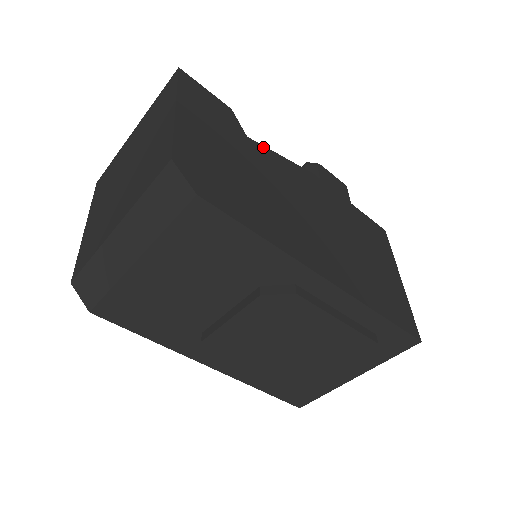
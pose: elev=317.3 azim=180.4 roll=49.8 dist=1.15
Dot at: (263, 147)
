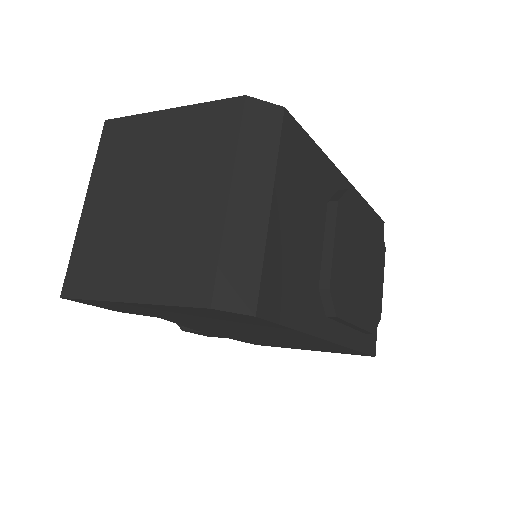
Dot at: occluded
